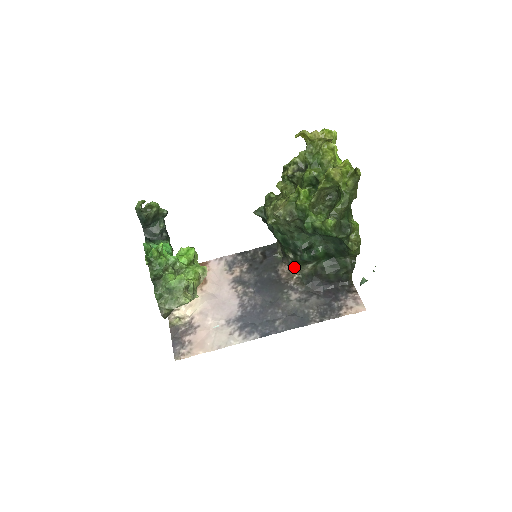
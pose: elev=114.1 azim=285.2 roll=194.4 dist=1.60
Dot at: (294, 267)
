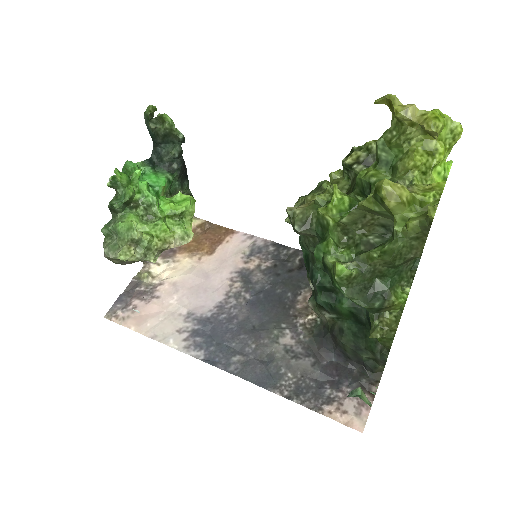
Dot at: (311, 303)
